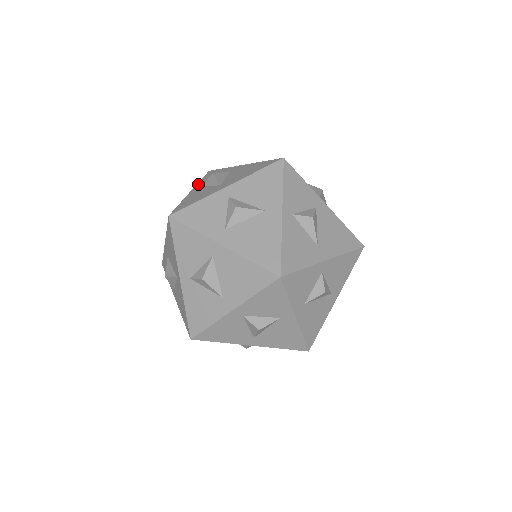
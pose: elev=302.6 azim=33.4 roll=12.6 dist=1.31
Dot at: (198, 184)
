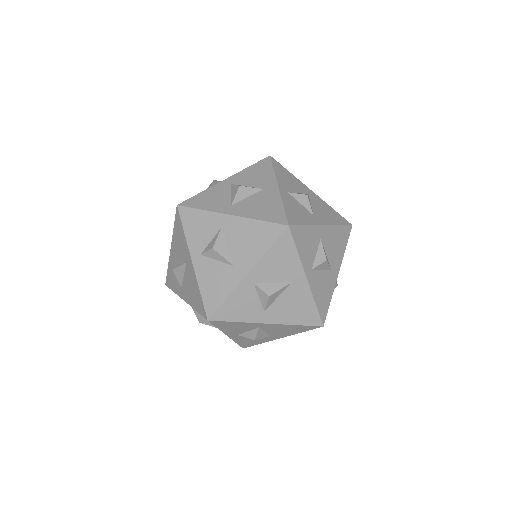
Dot at: occluded
